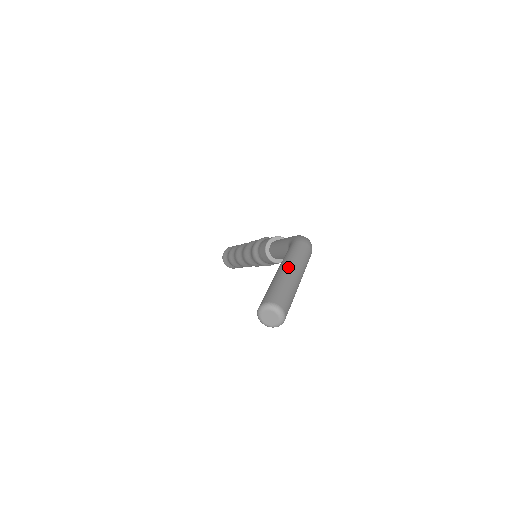
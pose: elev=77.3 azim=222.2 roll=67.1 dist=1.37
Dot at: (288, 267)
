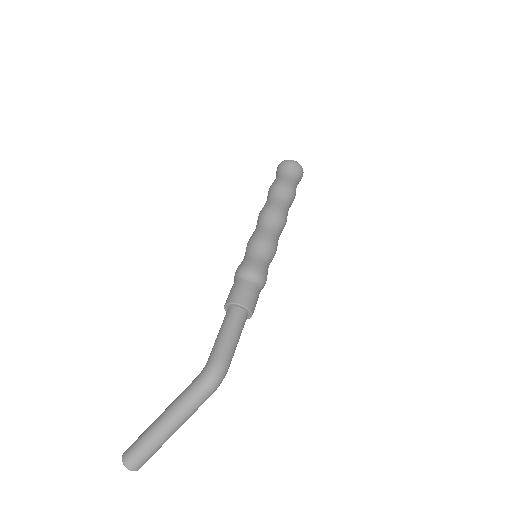
Dot at: (163, 425)
